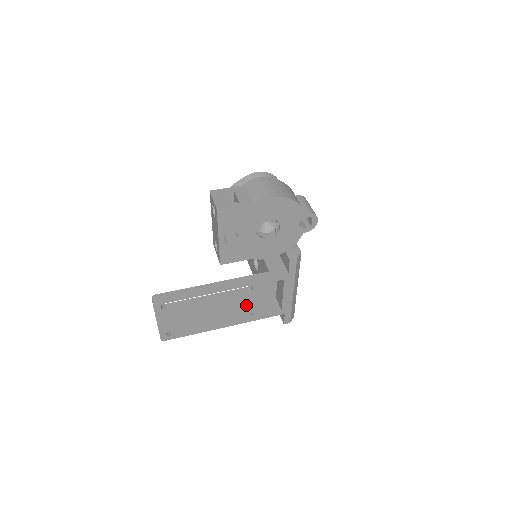
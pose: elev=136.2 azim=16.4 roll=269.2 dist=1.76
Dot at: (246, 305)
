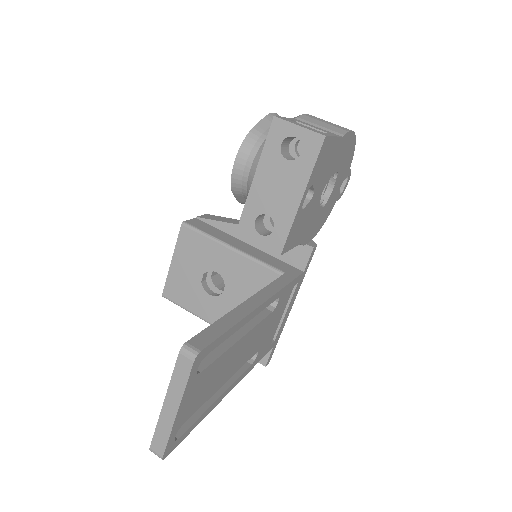
Dot at: (260, 338)
